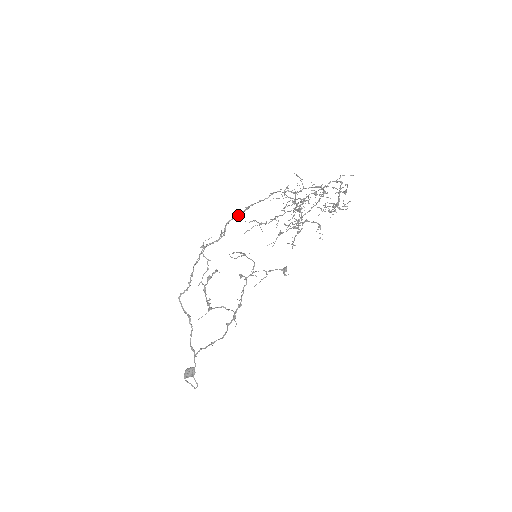
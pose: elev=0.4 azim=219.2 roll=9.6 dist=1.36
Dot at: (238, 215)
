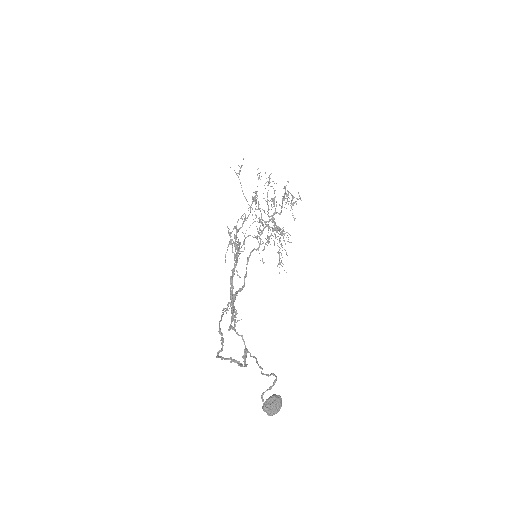
Dot at: (244, 285)
